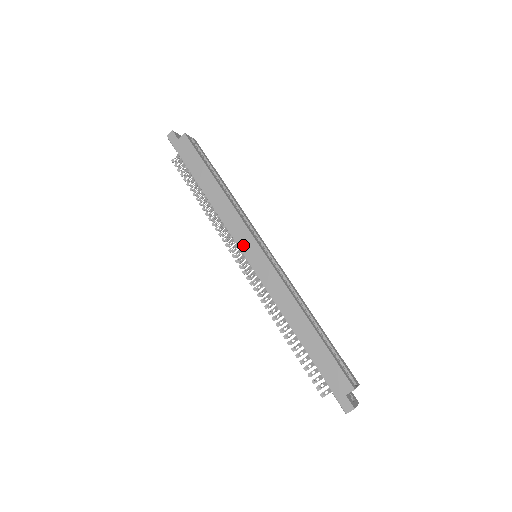
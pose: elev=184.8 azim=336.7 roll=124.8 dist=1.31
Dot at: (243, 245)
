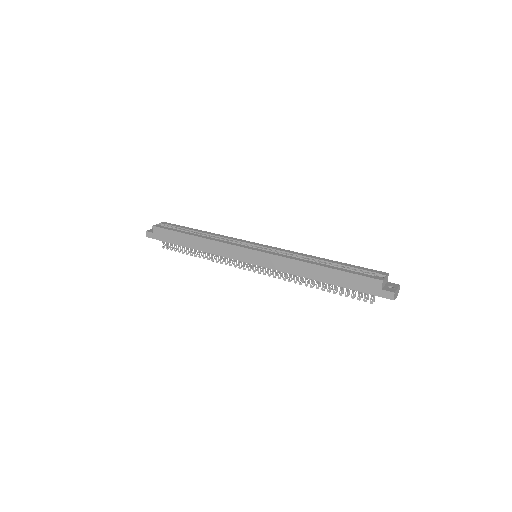
Dot at: (241, 258)
